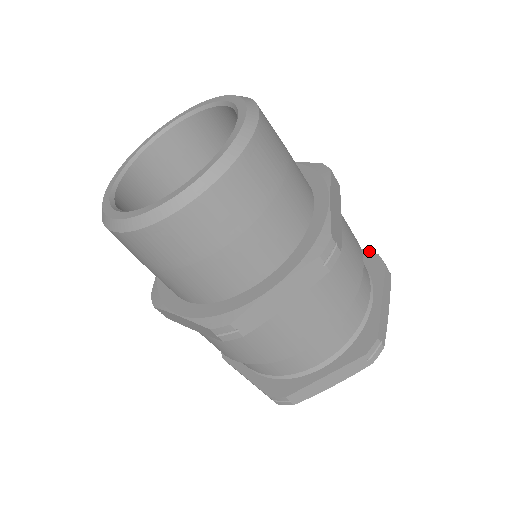
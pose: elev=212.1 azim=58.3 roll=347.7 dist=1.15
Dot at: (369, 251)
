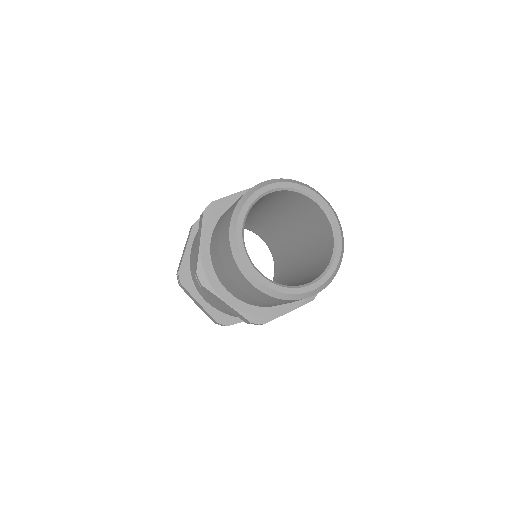
Dot at: occluded
